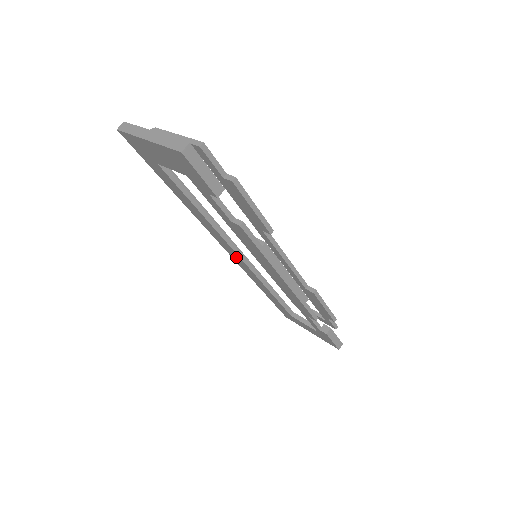
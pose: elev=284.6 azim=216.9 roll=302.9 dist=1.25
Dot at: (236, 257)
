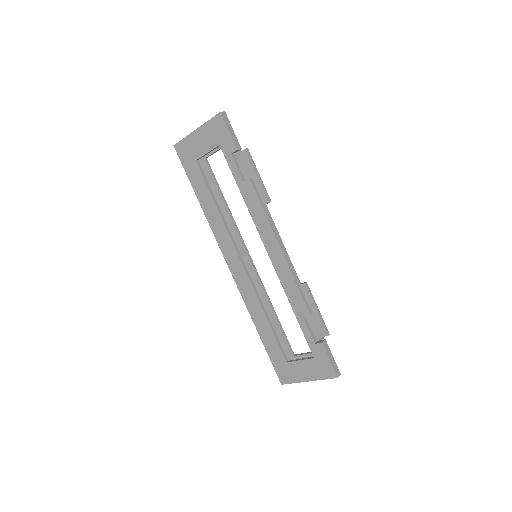
Dot at: (239, 270)
